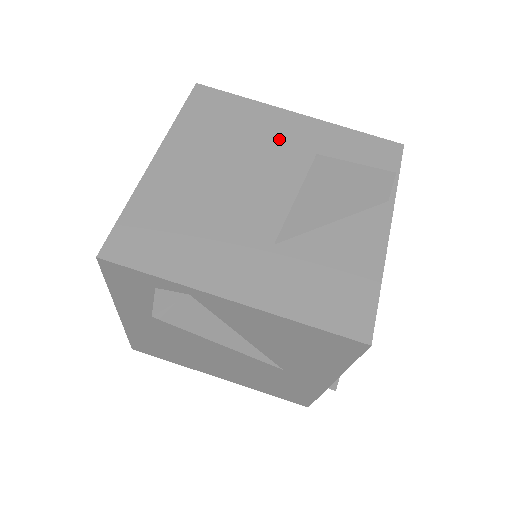
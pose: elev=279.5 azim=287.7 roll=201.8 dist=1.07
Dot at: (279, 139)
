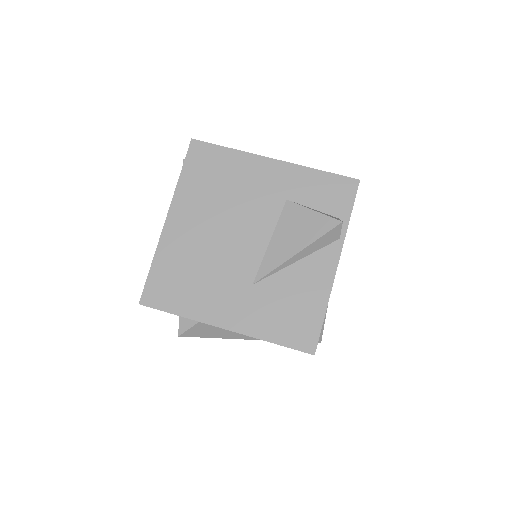
Dot at: (257, 188)
